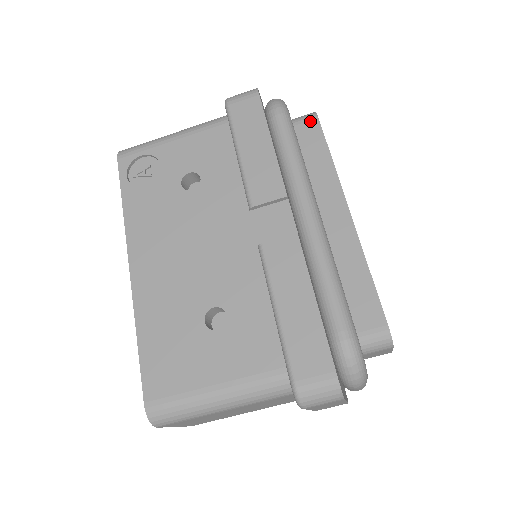
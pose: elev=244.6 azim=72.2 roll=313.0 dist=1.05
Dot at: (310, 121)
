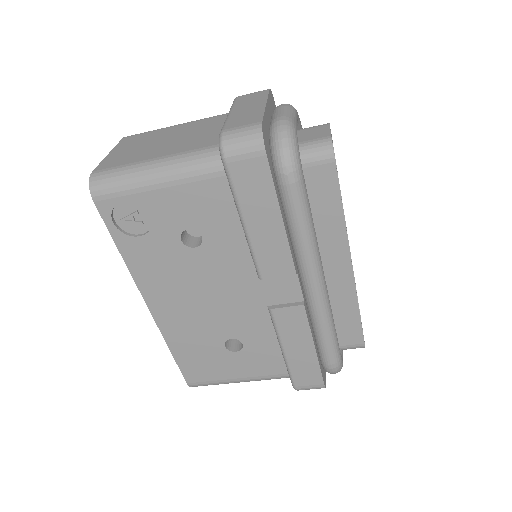
Dot at: (325, 165)
